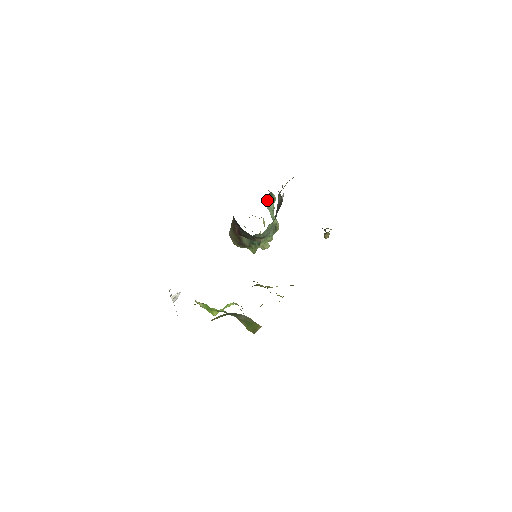
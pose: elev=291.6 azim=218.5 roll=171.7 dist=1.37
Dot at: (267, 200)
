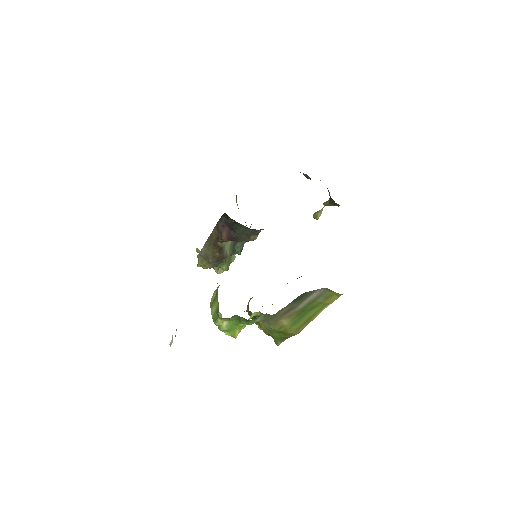
Dot at: (236, 202)
